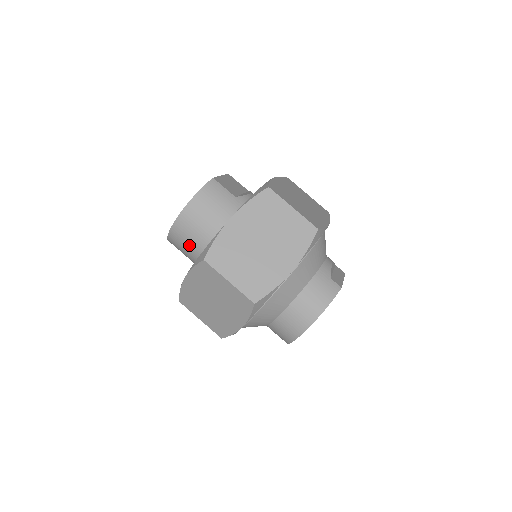
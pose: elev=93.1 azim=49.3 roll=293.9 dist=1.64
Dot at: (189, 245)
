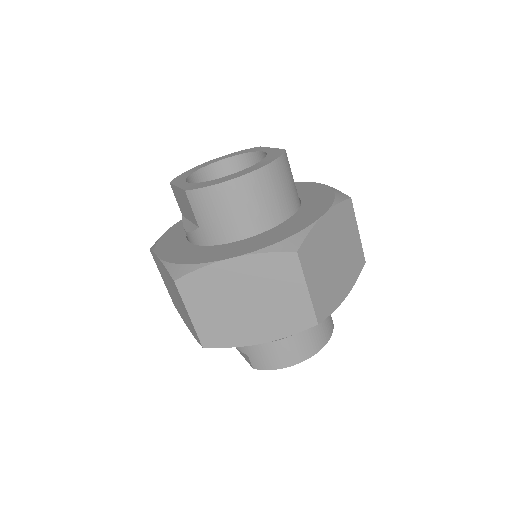
Dot at: (233, 215)
